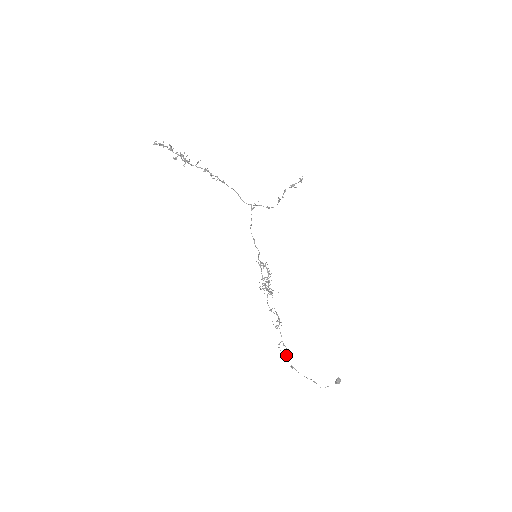
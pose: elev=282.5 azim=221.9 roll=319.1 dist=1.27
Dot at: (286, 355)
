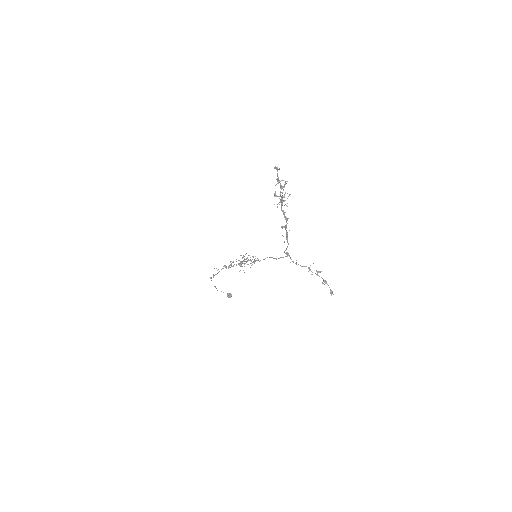
Dot at: (213, 276)
